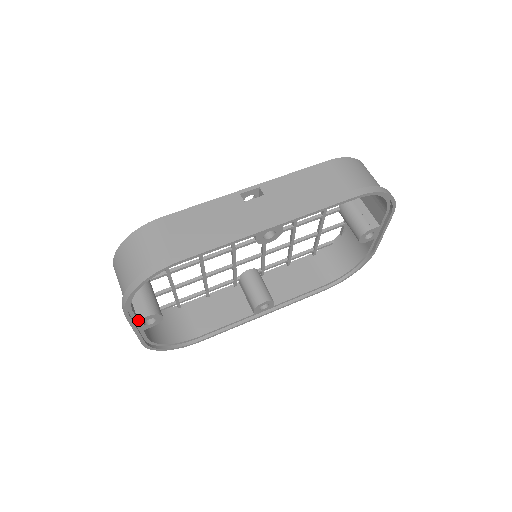
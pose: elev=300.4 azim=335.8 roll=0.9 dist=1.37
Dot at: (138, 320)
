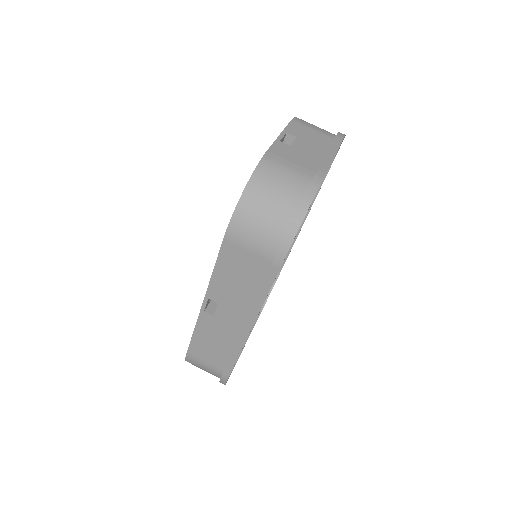
Dot at: occluded
